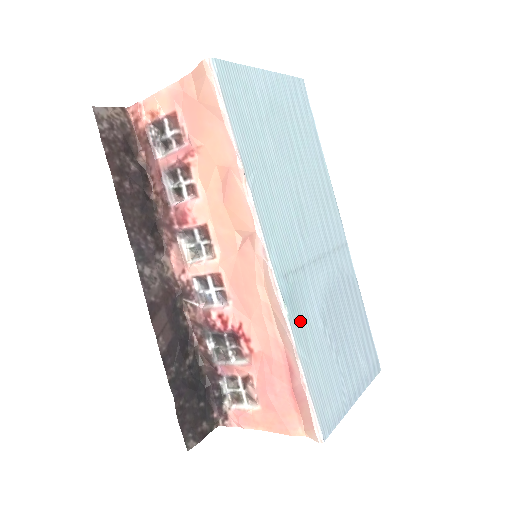
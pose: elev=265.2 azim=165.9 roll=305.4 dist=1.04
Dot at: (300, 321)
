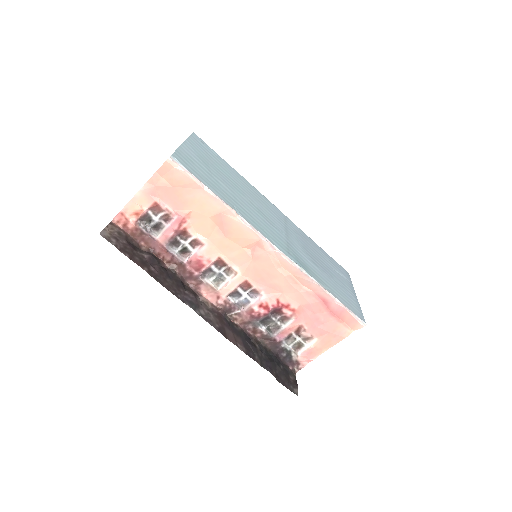
Dot at: (311, 272)
